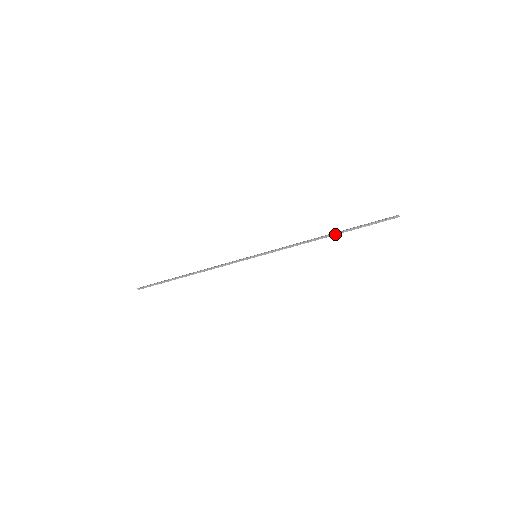
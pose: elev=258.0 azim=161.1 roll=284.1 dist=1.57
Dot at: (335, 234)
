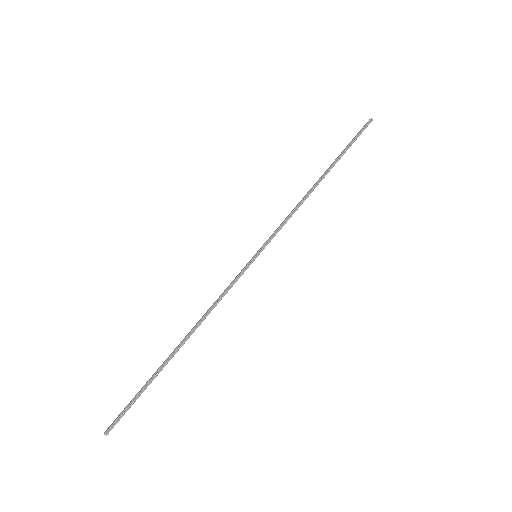
Dot at: (327, 173)
